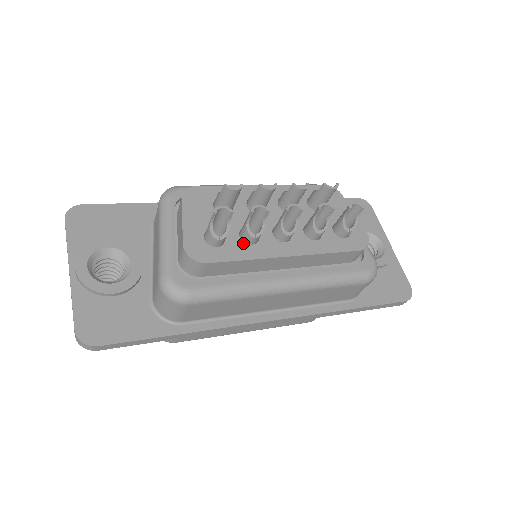
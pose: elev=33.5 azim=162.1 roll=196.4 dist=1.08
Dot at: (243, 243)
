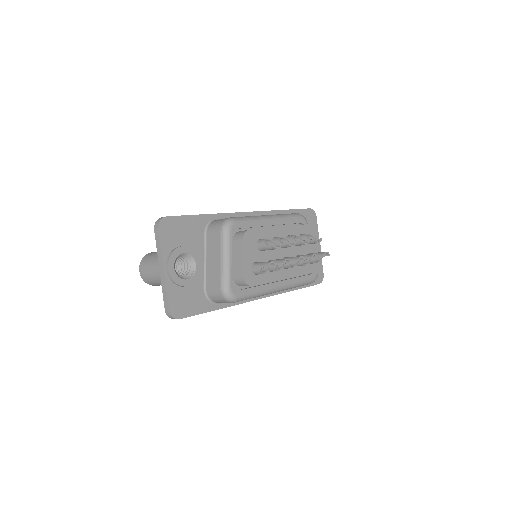
Dot at: (268, 271)
